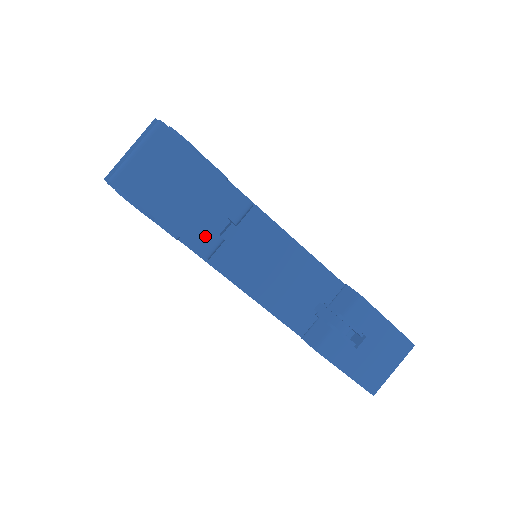
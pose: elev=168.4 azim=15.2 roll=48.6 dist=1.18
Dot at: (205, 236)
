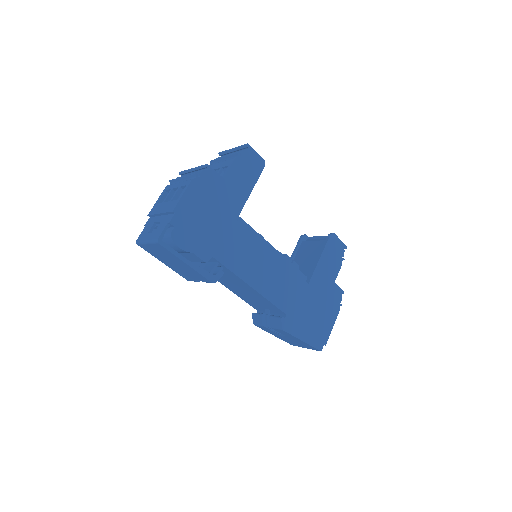
Dot at: (188, 277)
